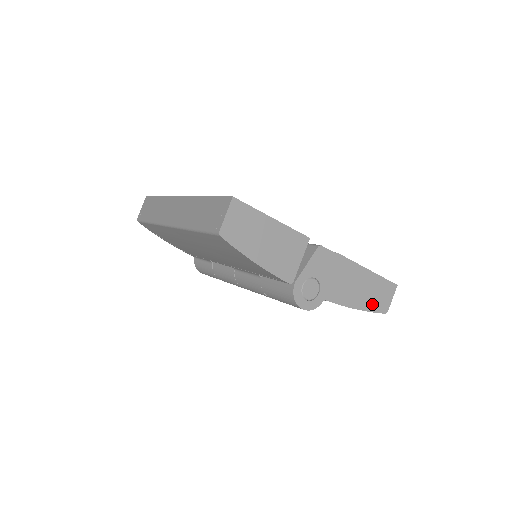
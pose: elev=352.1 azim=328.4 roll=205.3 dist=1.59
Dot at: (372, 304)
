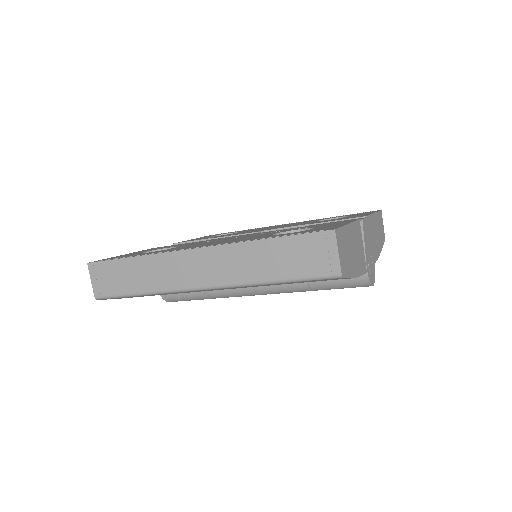
Dot at: (381, 239)
